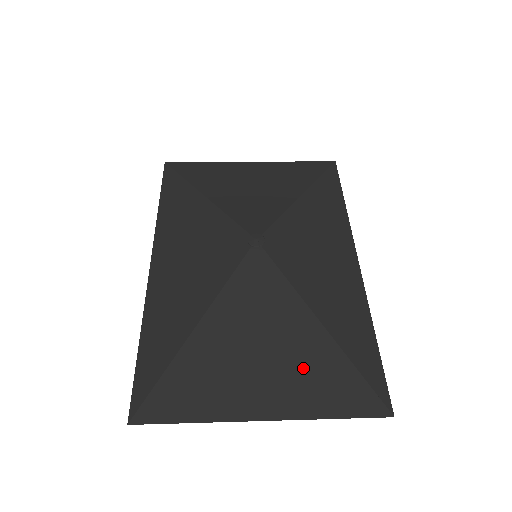
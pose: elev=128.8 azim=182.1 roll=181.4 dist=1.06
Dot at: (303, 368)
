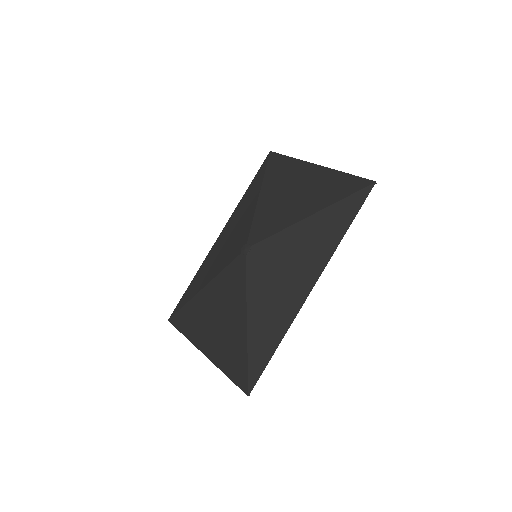
Dot at: (228, 341)
